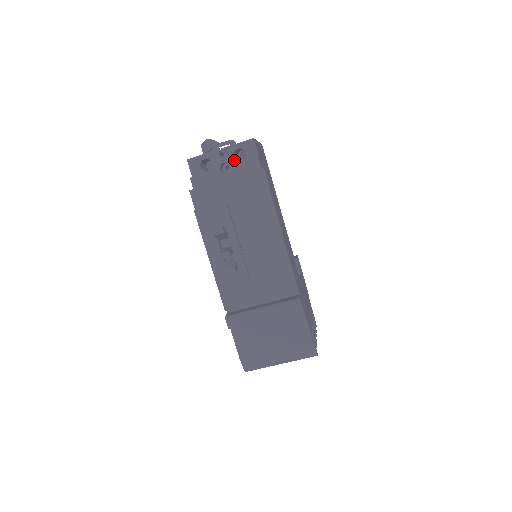
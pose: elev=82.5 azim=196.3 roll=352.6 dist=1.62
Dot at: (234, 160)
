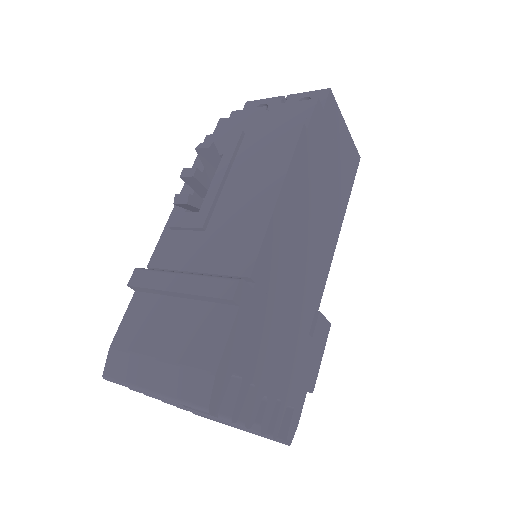
Dot at: occluded
